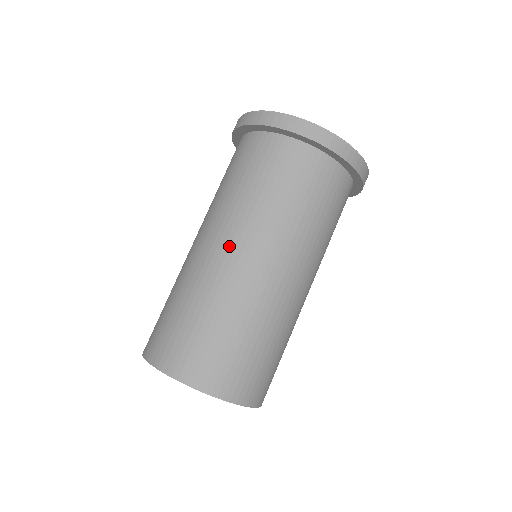
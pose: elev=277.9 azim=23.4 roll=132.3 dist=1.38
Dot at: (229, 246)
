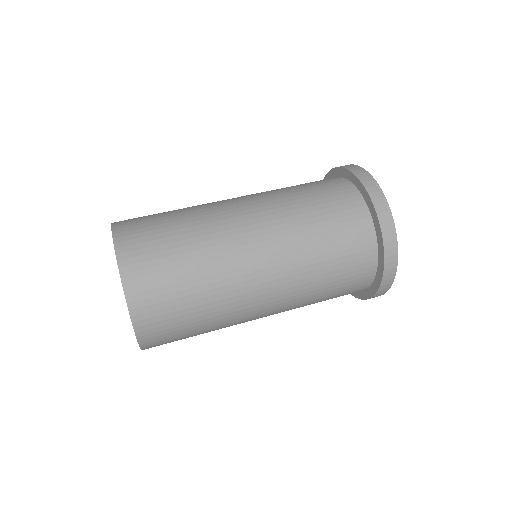
Dot at: (261, 248)
